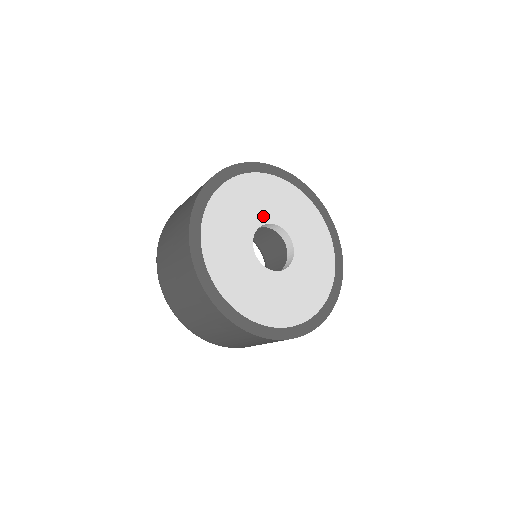
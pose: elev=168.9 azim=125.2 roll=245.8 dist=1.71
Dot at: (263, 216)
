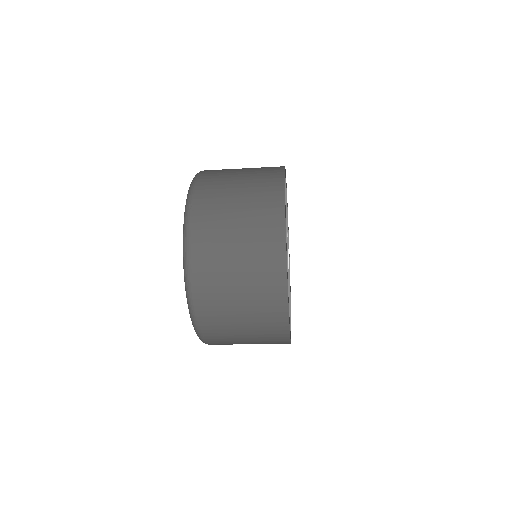
Dot at: occluded
